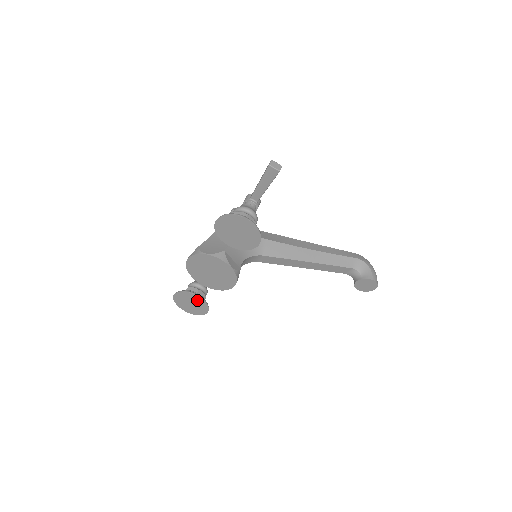
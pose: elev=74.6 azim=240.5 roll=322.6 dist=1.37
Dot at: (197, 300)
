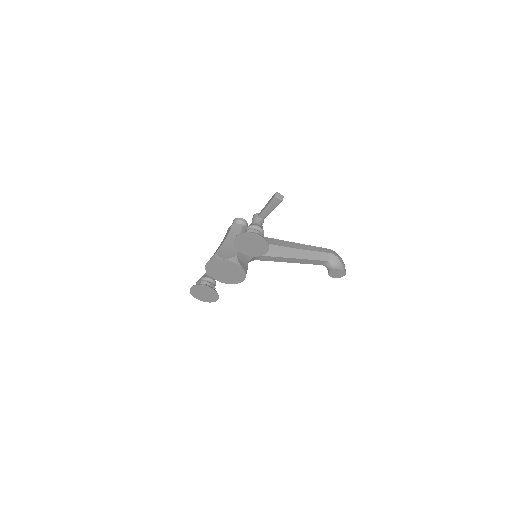
Dot at: (210, 291)
